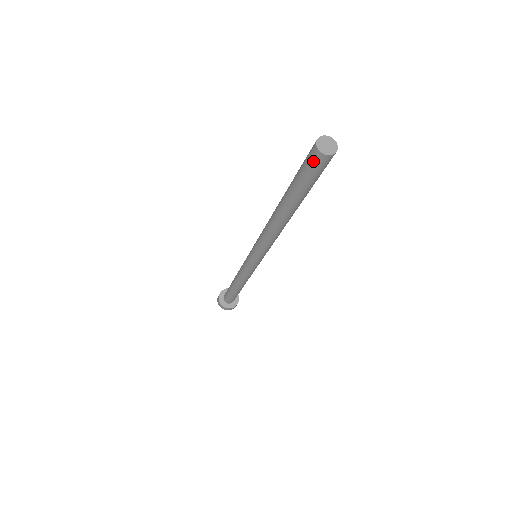
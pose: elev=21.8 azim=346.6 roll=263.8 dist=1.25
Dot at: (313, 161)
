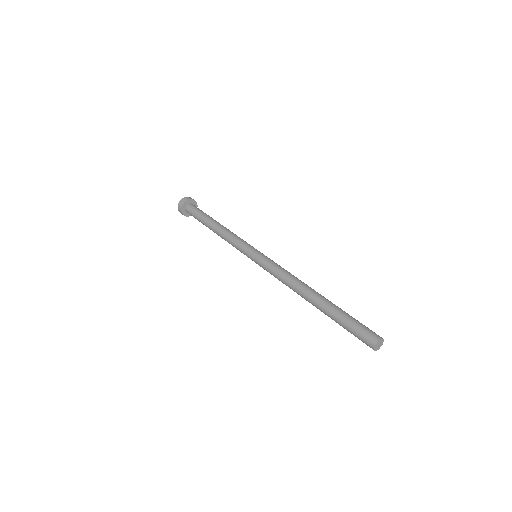
Dot at: (365, 341)
